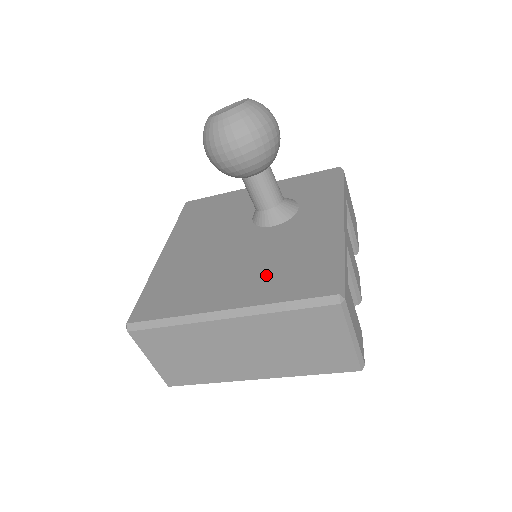
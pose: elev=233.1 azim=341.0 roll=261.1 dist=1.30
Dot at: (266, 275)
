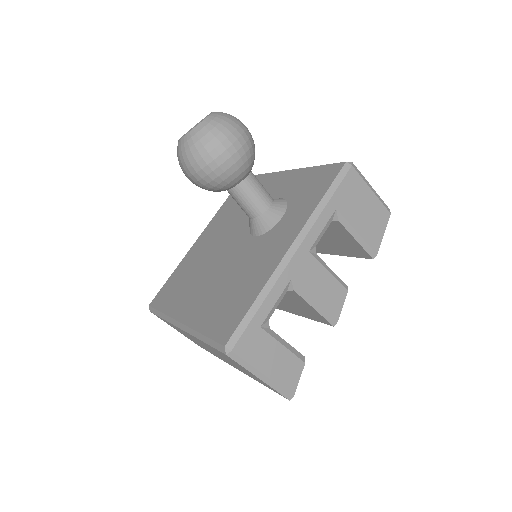
Dot at: (214, 297)
